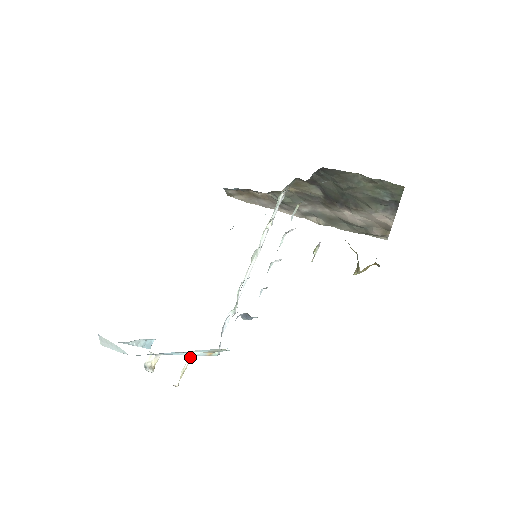
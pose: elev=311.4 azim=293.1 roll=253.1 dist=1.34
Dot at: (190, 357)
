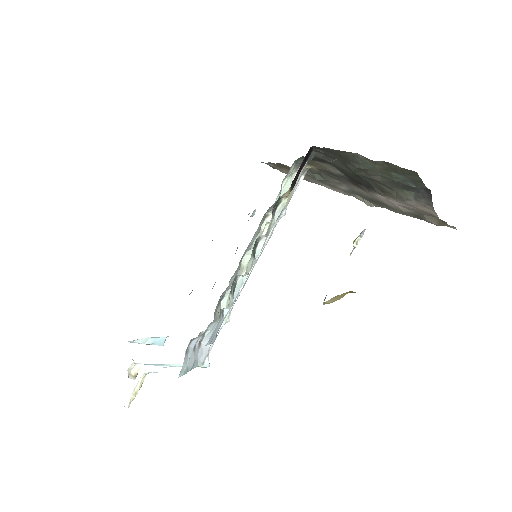
Dot at: (142, 378)
